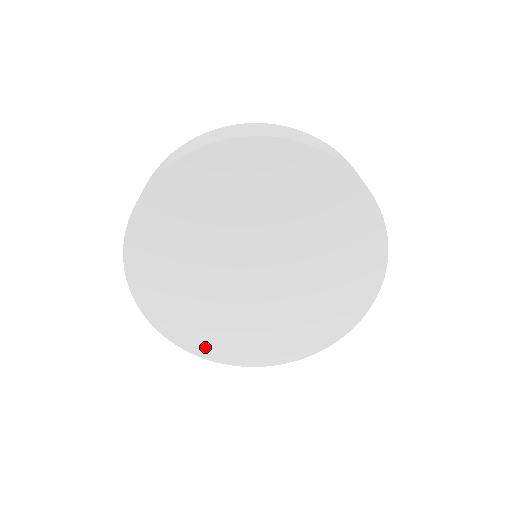
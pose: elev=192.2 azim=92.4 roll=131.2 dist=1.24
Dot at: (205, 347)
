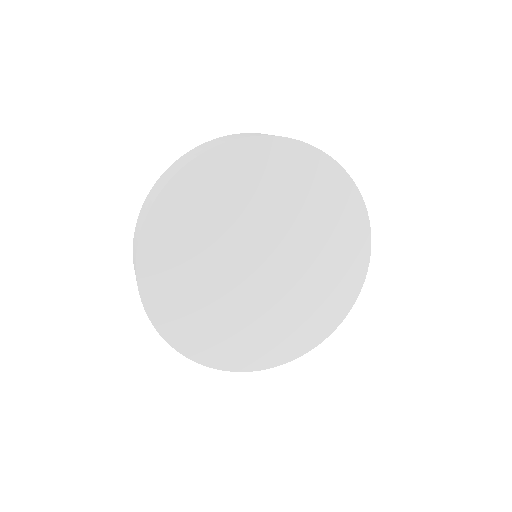
Dot at: (221, 357)
